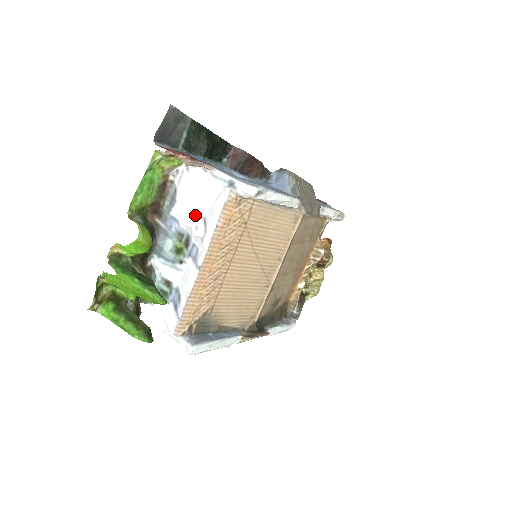
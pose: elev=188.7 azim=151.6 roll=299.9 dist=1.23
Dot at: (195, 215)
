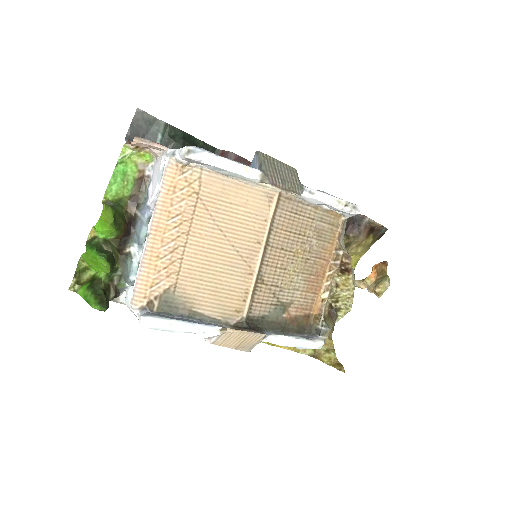
Dot at: (154, 194)
